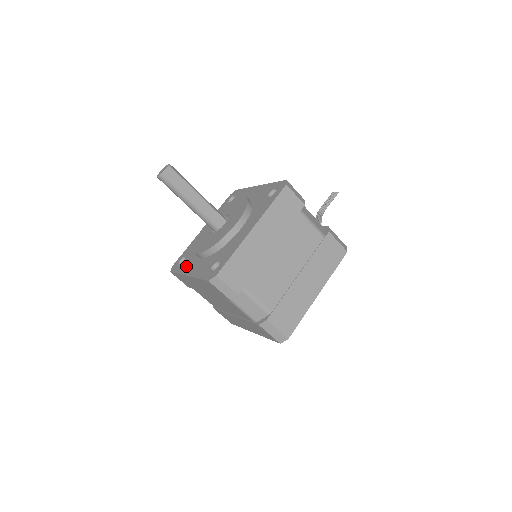
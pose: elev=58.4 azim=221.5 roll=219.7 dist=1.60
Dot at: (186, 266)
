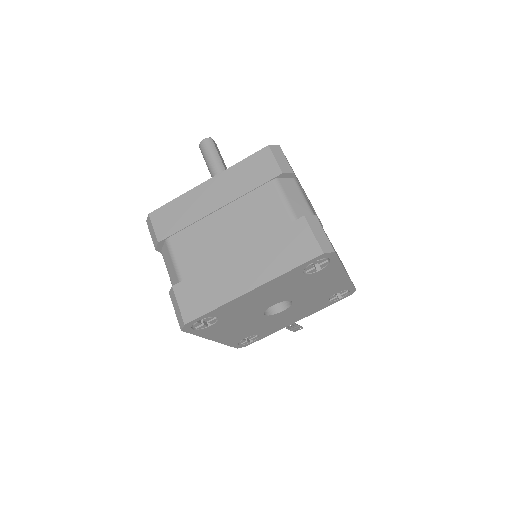
Dot at: occluded
